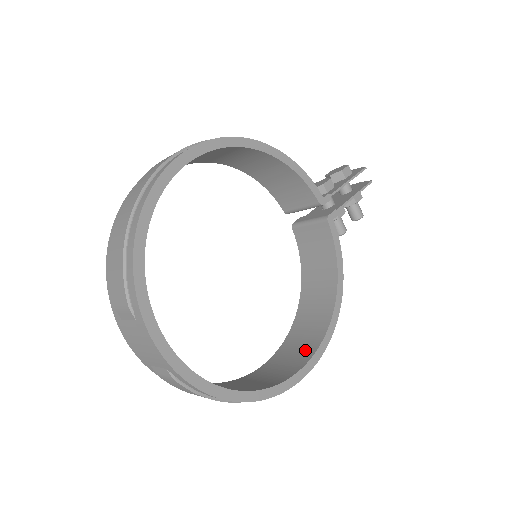
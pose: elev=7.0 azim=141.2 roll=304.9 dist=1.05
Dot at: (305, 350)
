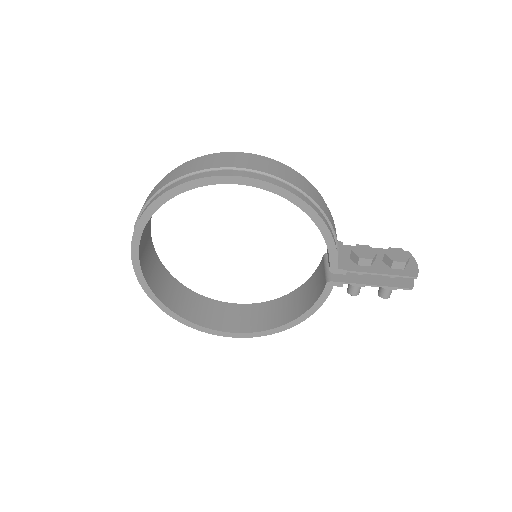
Dot at: (243, 324)
